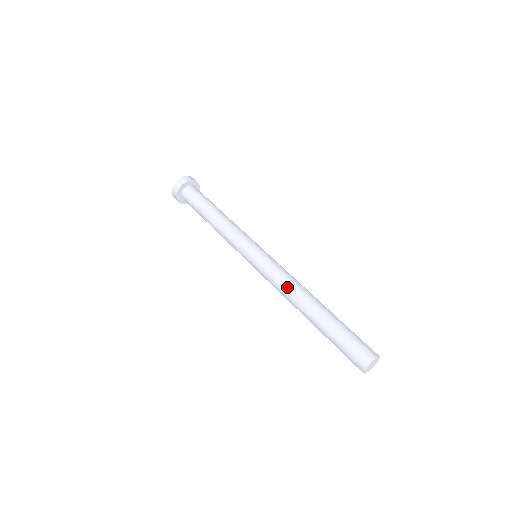
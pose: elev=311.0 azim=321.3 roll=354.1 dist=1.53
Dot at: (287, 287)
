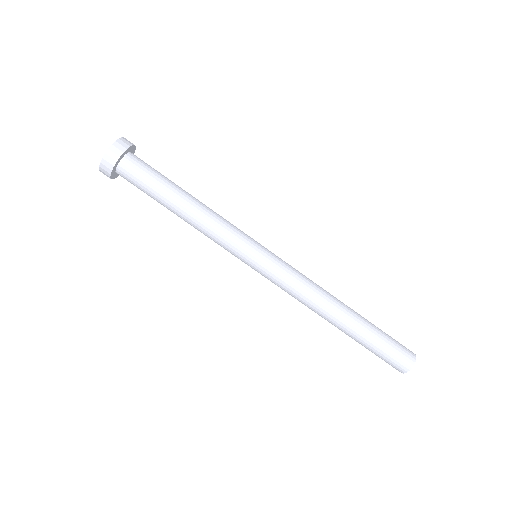
Dot at: (306, 303)
